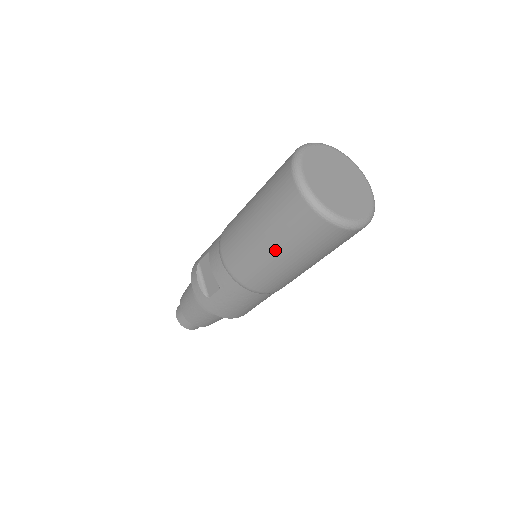
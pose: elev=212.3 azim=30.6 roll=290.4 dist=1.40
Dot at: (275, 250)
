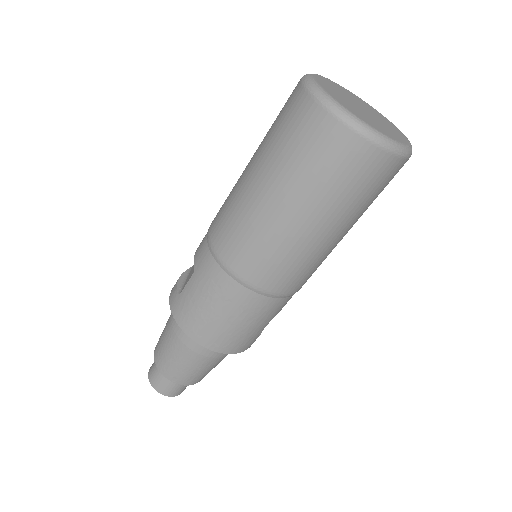
Dot at: (261, 179)
